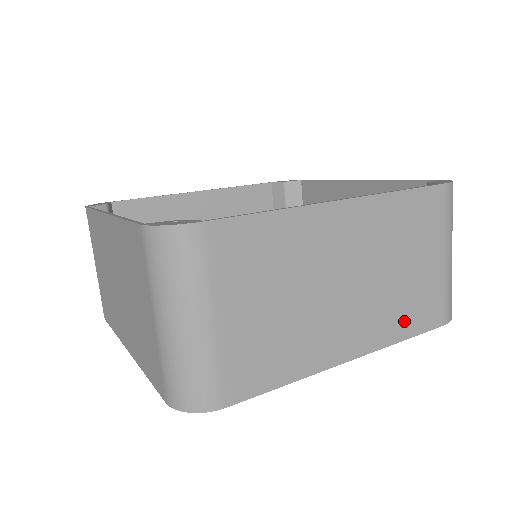
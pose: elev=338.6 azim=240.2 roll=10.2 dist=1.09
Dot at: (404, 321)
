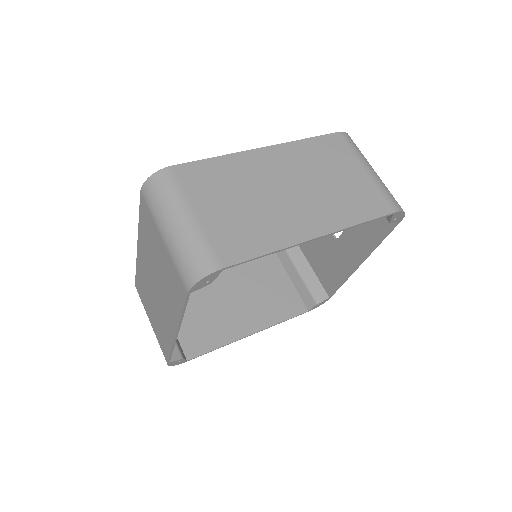
Dot at: (353, 211)
